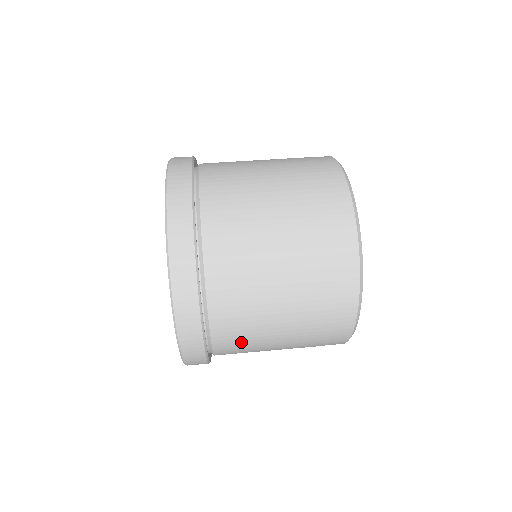
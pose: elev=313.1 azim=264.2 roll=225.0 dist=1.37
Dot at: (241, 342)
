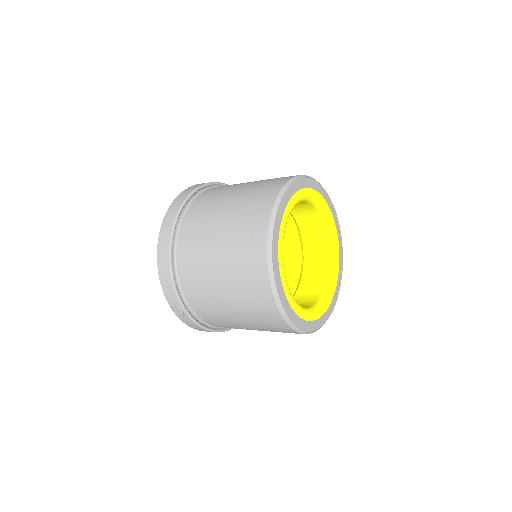
Dot at: (194, 258)
